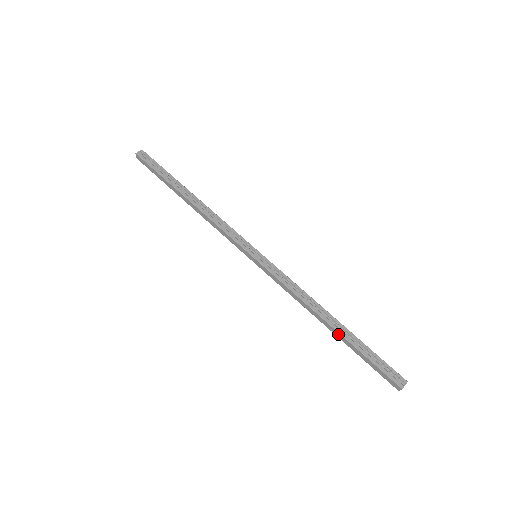
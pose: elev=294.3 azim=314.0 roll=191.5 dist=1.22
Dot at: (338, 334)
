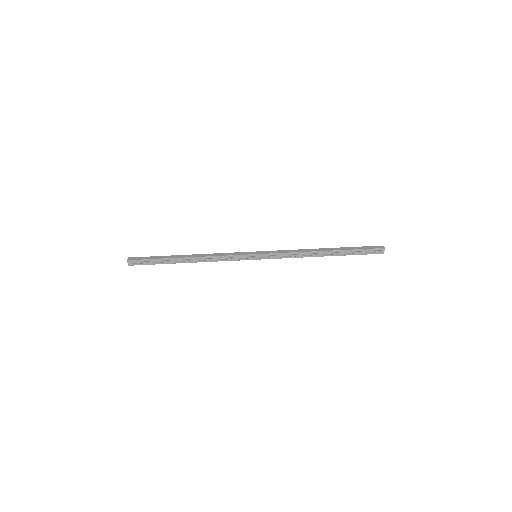
Dot at: (333, 255)
